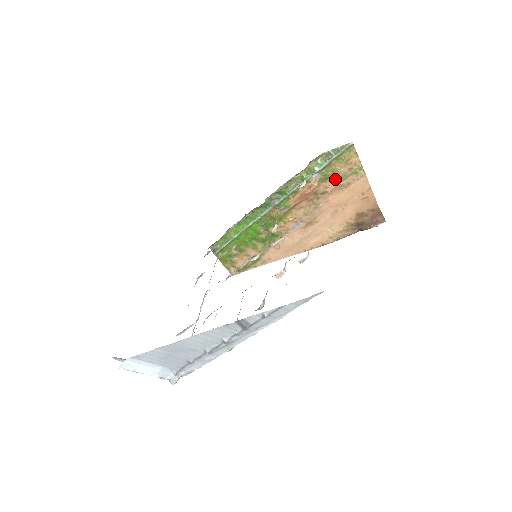
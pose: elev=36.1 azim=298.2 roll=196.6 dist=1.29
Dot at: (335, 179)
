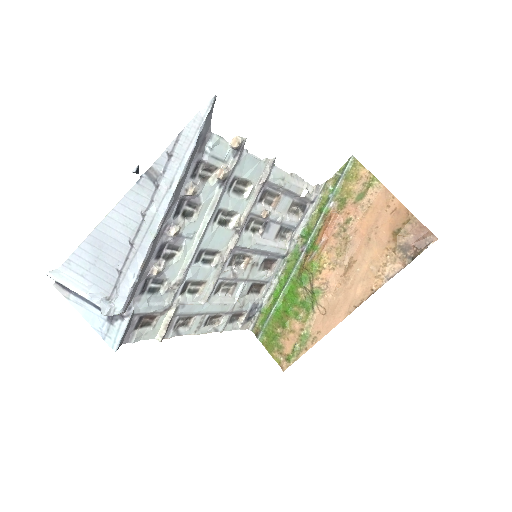
Dot at: (353, 201)
